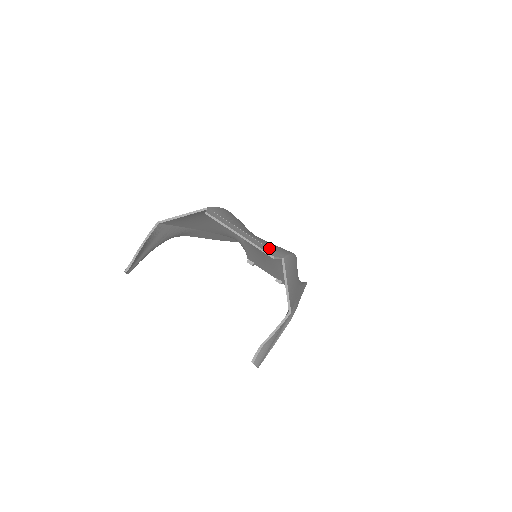
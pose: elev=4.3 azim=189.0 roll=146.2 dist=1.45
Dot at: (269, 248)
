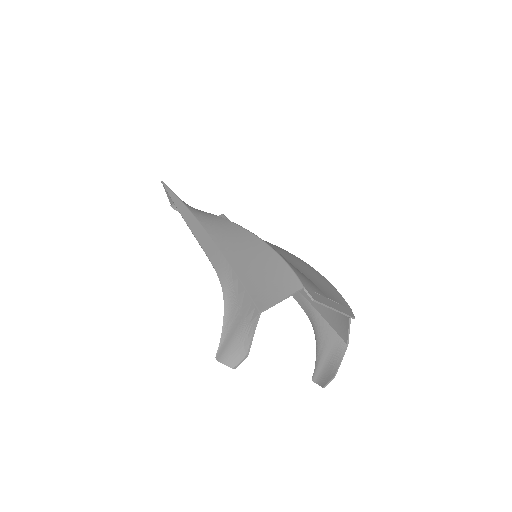
Dot at: (344, 306)
